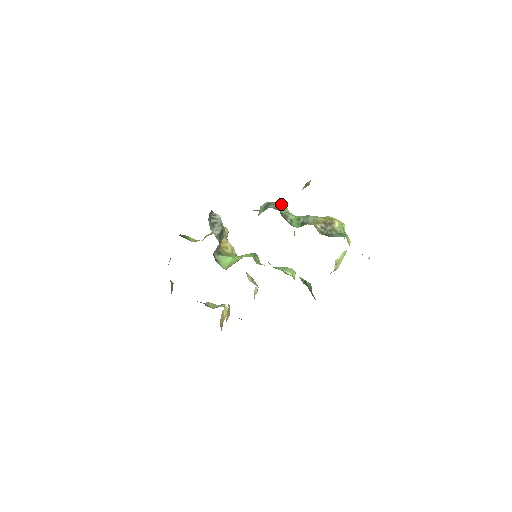
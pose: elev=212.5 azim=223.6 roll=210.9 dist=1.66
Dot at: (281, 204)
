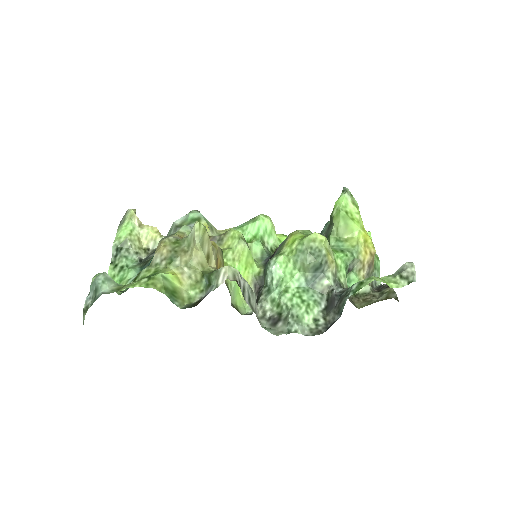
Dot at: (326, 246)
